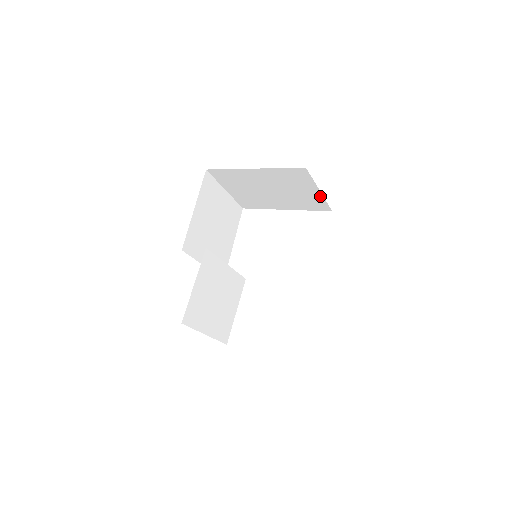
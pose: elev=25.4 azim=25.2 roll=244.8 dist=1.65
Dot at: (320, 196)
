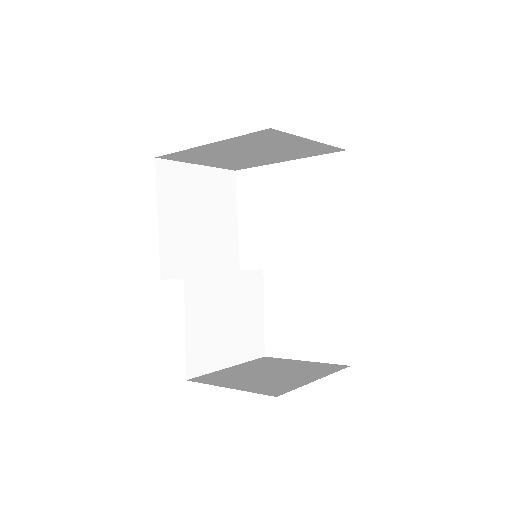
Dot at: (317, 143)
